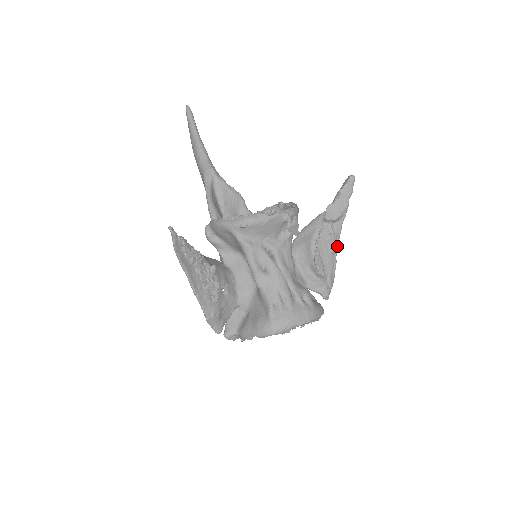
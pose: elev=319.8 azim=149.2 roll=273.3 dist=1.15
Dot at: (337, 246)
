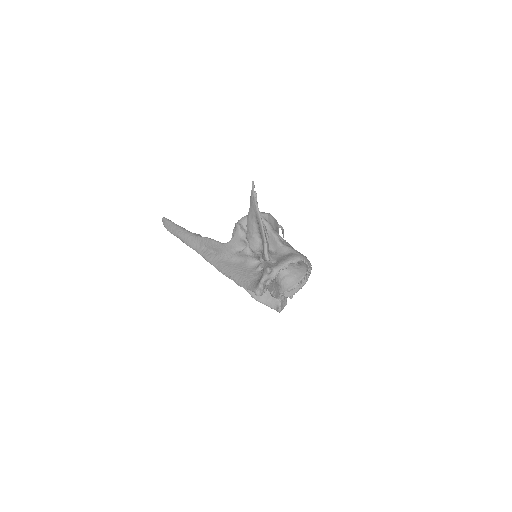
Dot at: occluded
